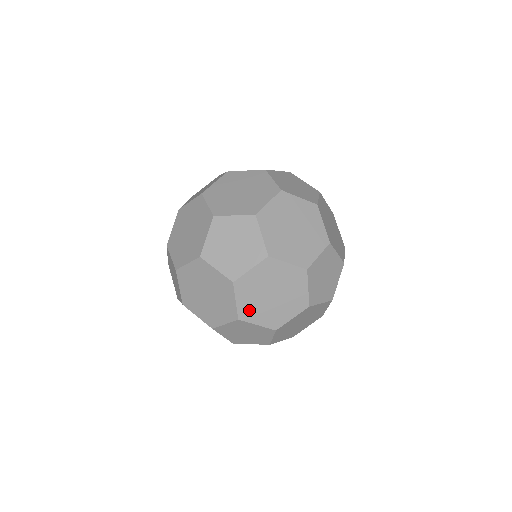
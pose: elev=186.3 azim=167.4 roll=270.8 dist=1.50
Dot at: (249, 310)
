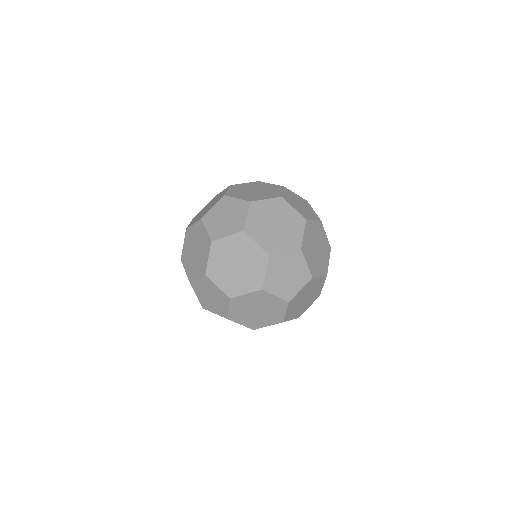
Dot at: occluded
